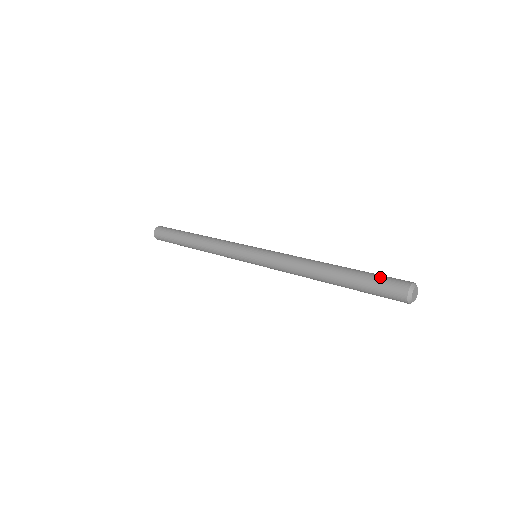
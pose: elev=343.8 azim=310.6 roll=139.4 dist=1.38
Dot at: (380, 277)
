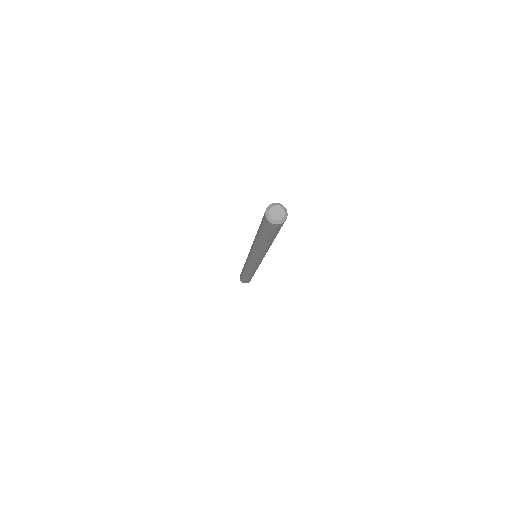
Dot at: occluded
